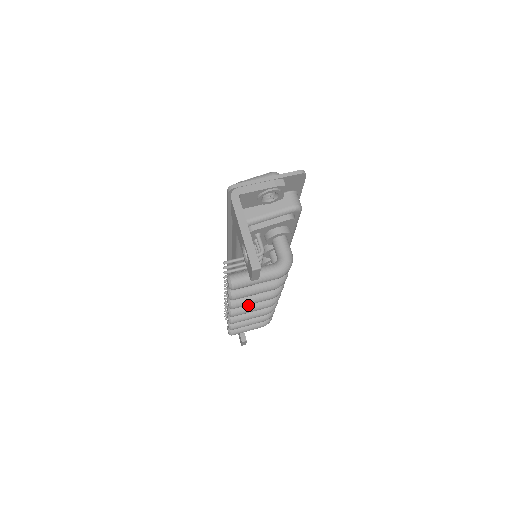
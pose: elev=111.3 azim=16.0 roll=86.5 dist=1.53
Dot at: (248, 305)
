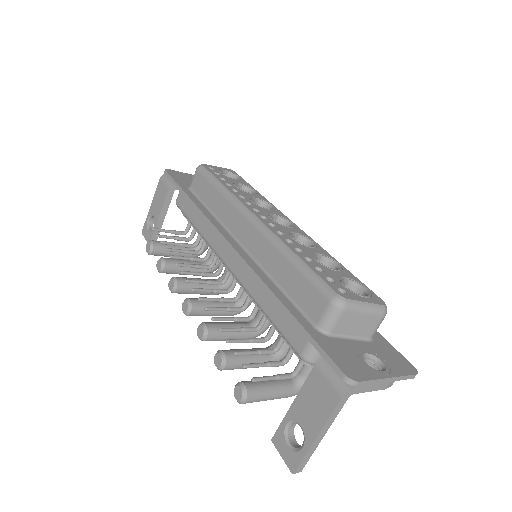
Dot at: (211, 314)
